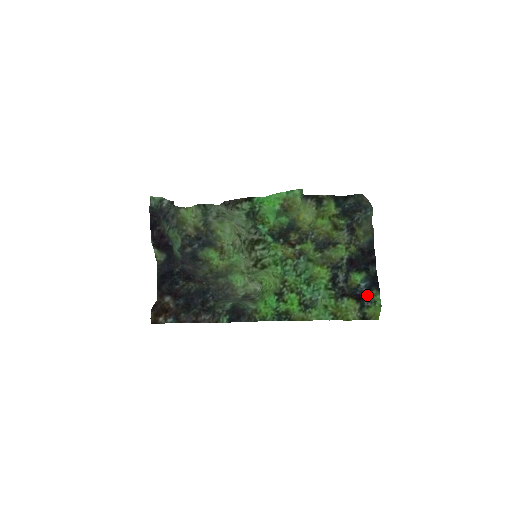
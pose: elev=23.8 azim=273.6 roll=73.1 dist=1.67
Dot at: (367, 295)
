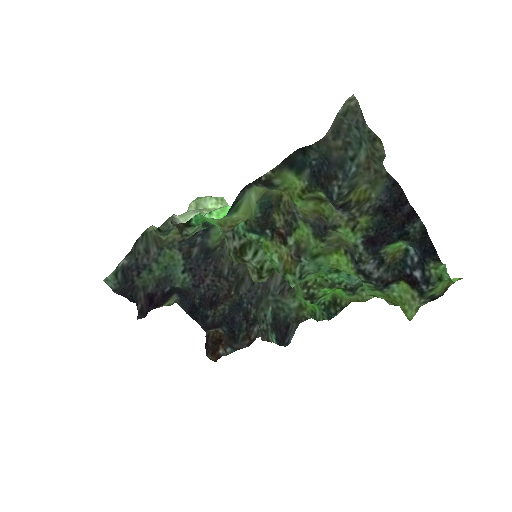
Dot at: (421, 276)
